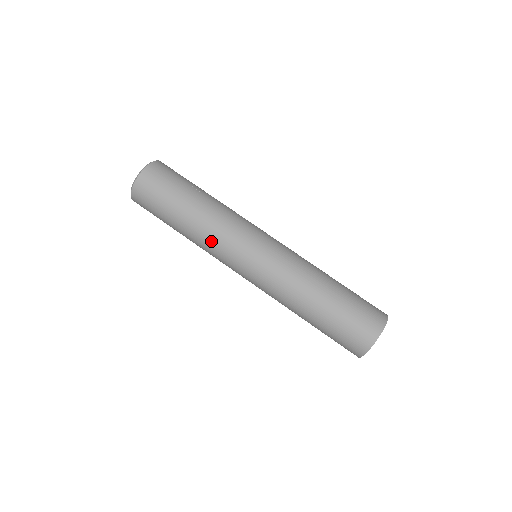
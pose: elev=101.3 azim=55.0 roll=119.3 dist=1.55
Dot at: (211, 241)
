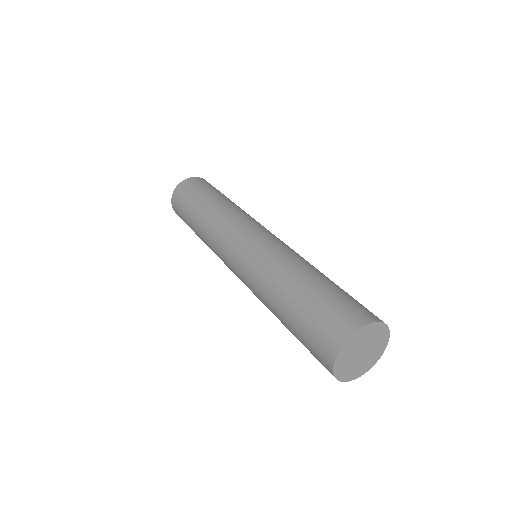
Dot at: (226, 216)
